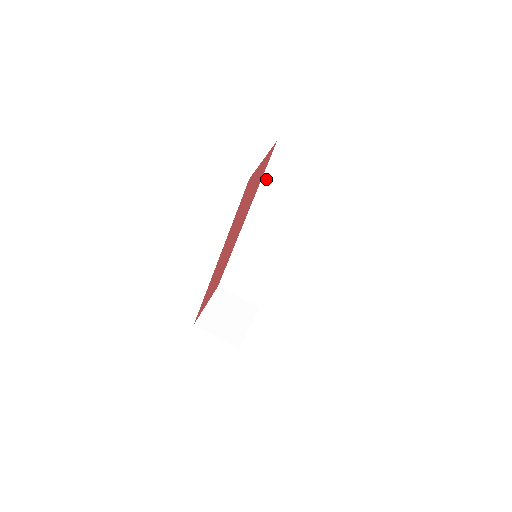
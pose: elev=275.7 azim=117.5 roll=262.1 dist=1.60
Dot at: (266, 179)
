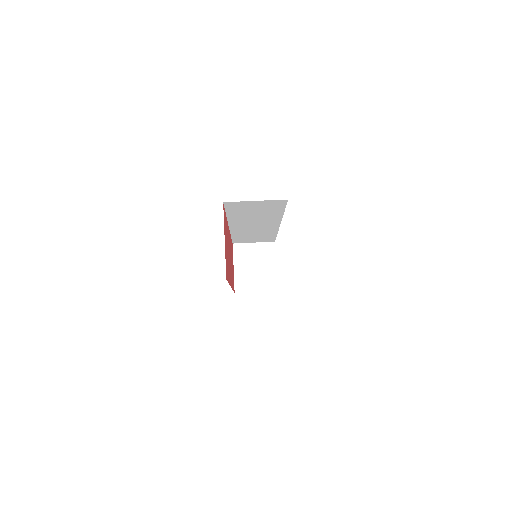
Dot at: (230, 213)
